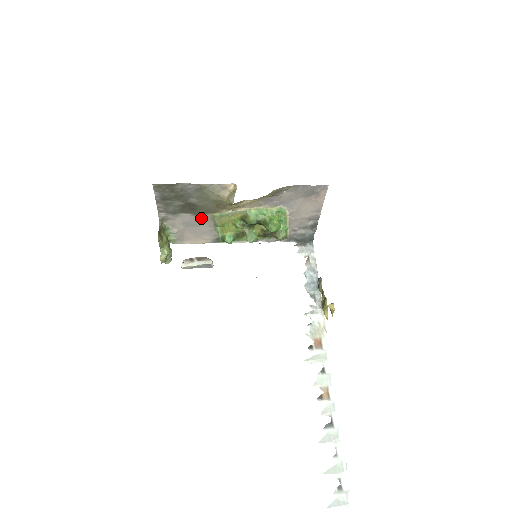
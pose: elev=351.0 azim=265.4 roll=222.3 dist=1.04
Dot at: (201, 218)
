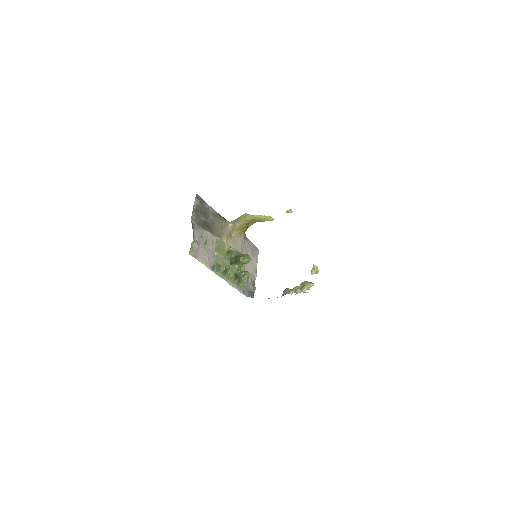
Dot at: (210, 239)
